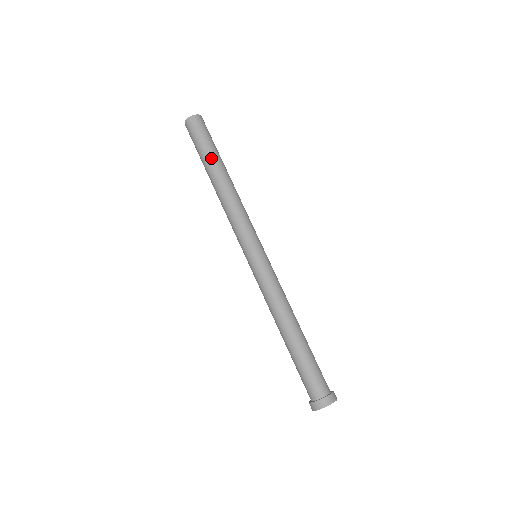
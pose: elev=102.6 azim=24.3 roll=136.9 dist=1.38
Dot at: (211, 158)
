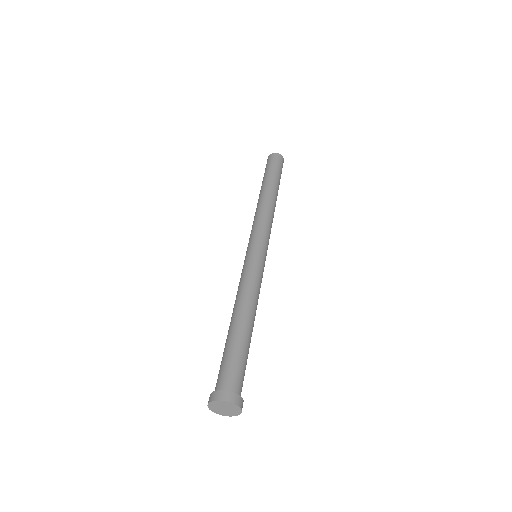
Dot at: (271, 179)
